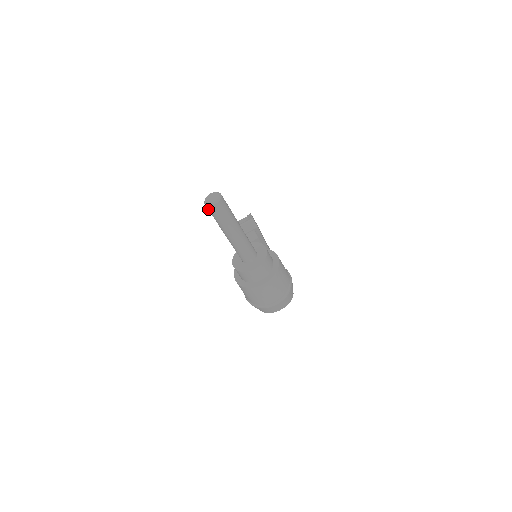
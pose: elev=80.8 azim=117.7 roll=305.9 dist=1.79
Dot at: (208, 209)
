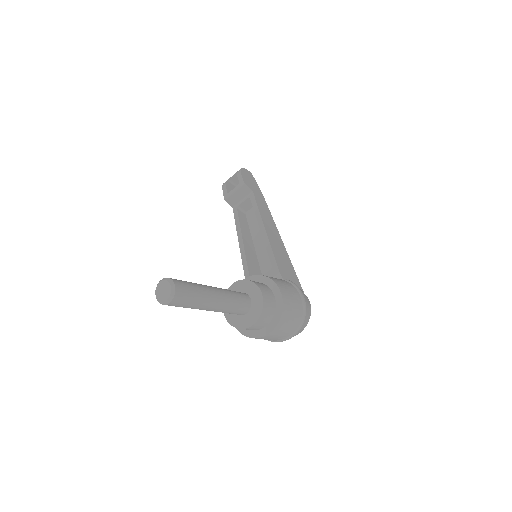
Dot at: occluded
